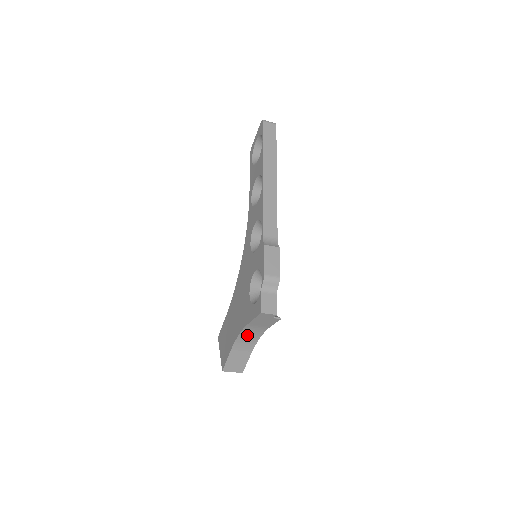
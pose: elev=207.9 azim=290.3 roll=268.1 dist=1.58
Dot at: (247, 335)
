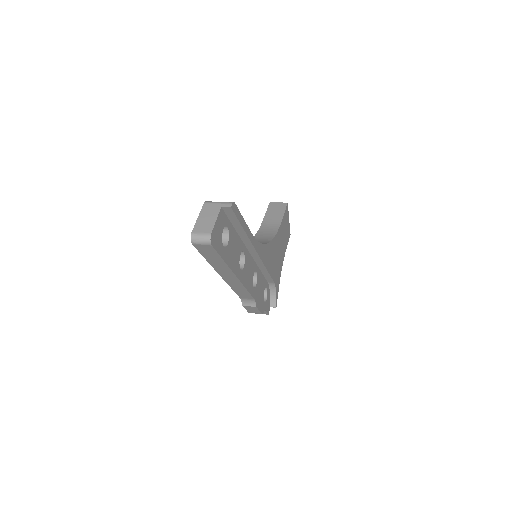
Dot at: occluded
